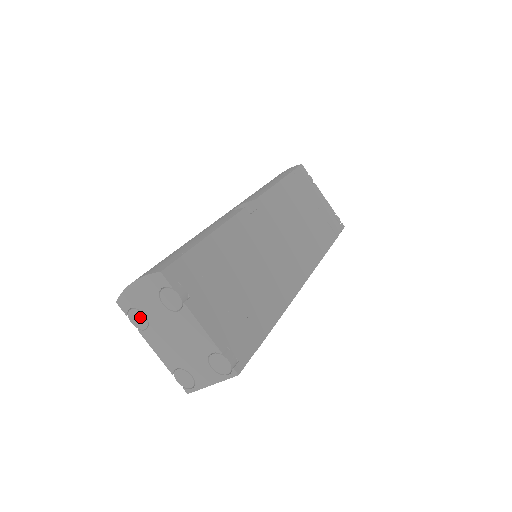
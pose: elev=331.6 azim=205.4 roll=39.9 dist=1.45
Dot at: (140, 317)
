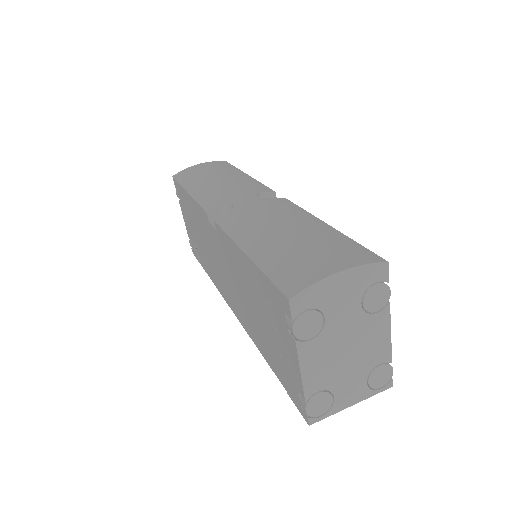
Dot at: (314, 322)
